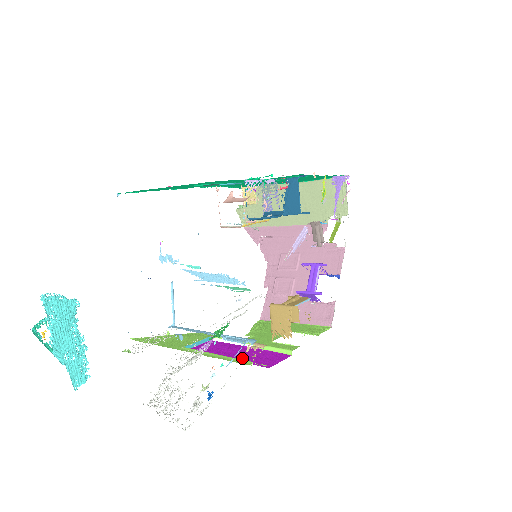
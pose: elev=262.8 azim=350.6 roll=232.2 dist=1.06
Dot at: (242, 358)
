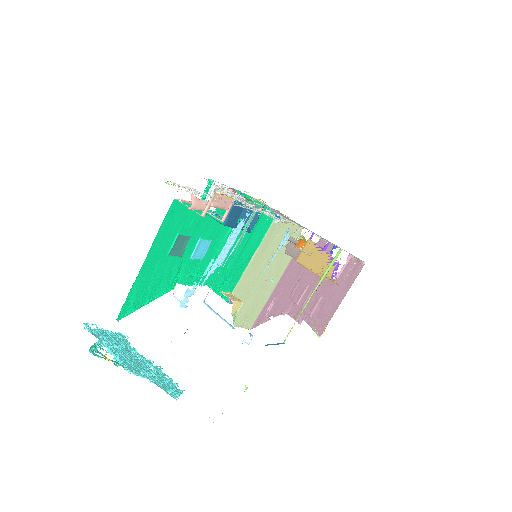
Dot at: occluded
